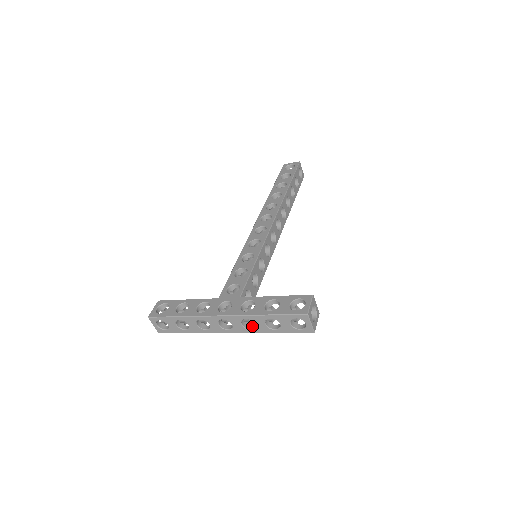
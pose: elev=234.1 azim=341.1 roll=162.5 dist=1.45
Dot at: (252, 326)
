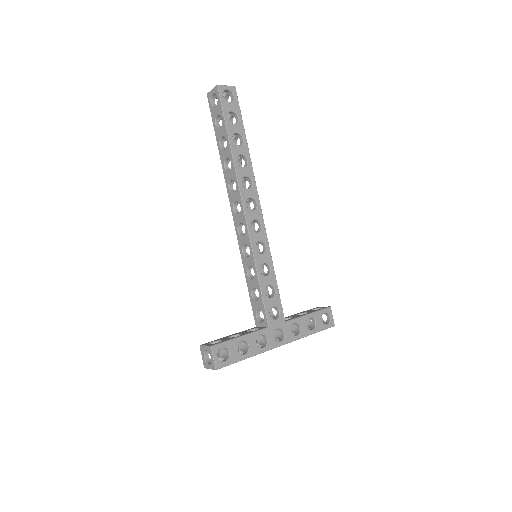
Dot at: occluded
